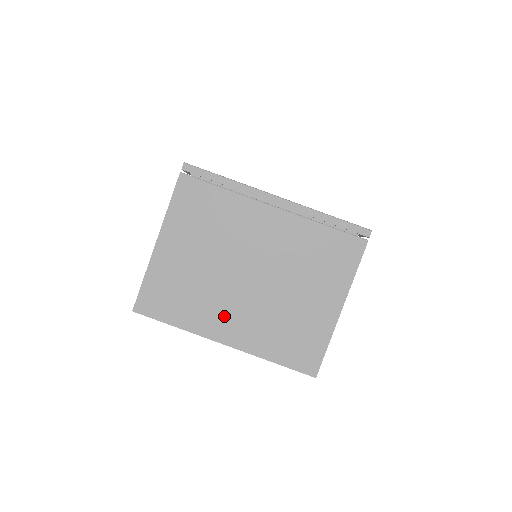
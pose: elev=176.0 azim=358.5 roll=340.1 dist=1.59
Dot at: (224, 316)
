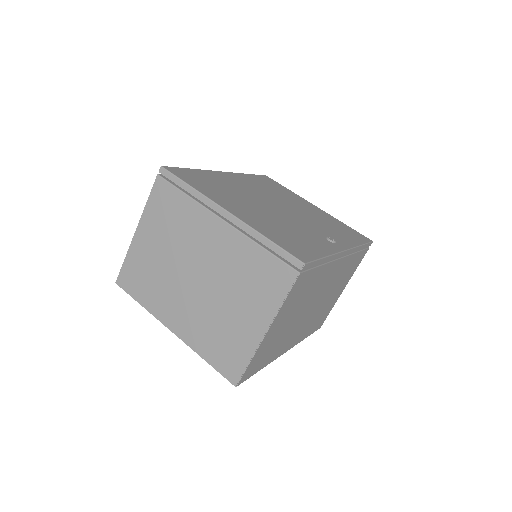
Dot at: (174, 307)
